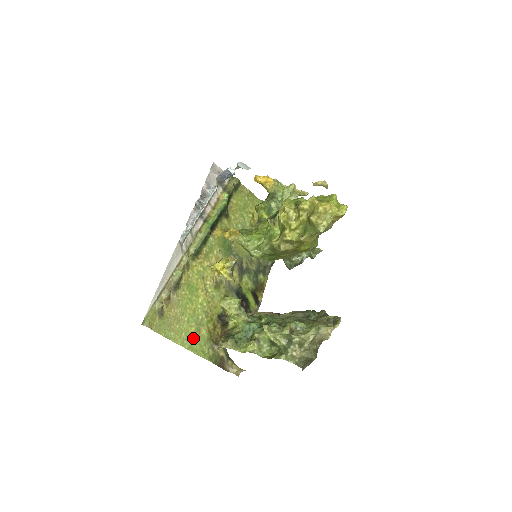
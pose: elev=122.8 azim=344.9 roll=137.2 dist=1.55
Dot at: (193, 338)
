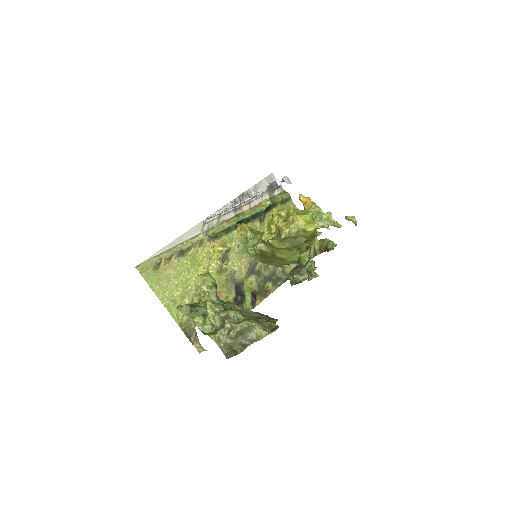
Dot at: (174, 300)
